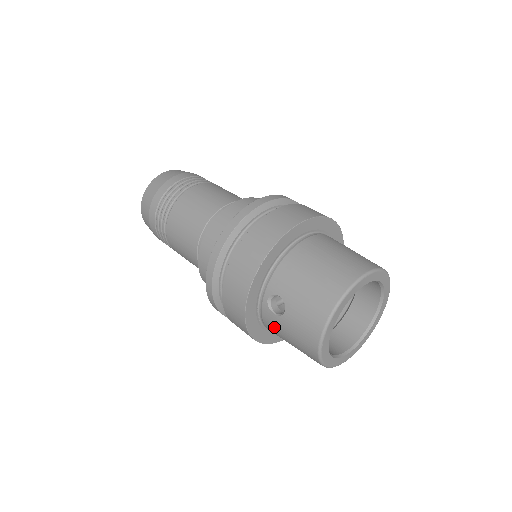
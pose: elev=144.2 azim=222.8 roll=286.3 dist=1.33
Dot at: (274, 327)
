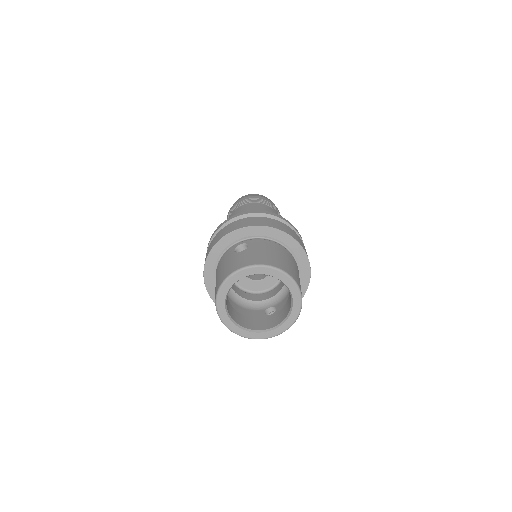
Dot at: (224, 259)
